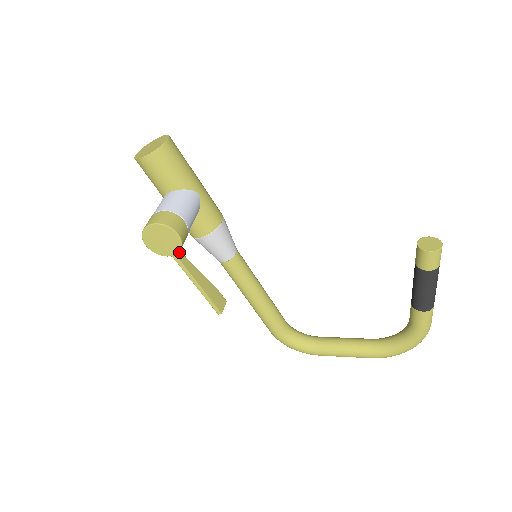
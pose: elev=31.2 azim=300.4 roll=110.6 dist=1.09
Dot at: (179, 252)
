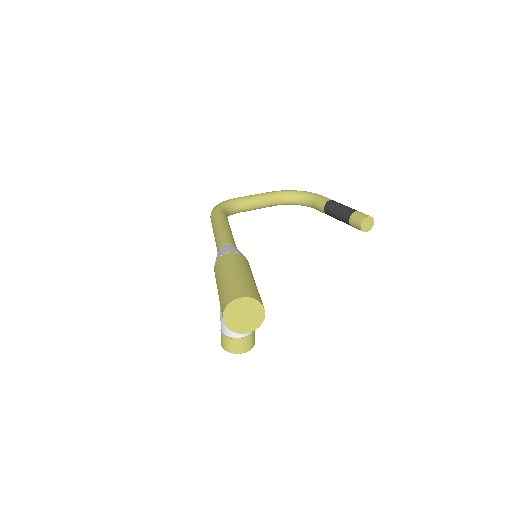
Dot at: occluded
